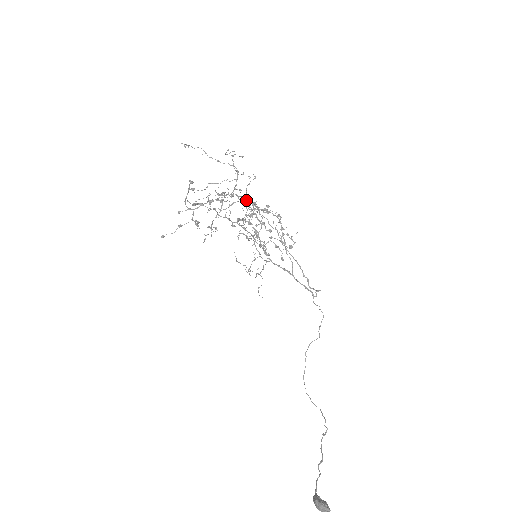
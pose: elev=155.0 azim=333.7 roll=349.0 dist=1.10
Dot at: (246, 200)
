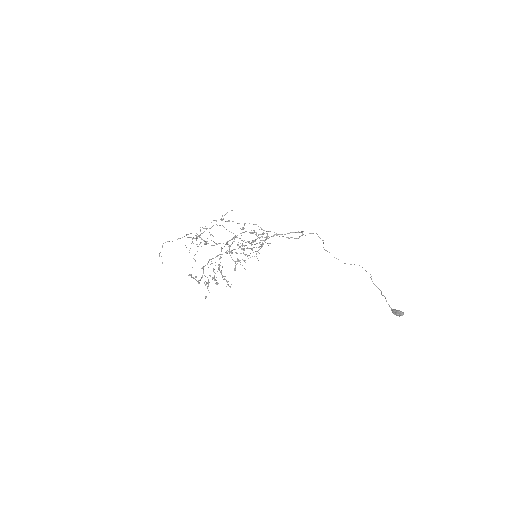
Dot at: occluded
